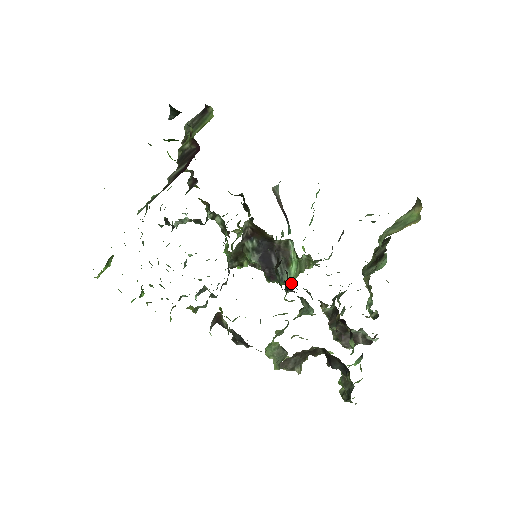
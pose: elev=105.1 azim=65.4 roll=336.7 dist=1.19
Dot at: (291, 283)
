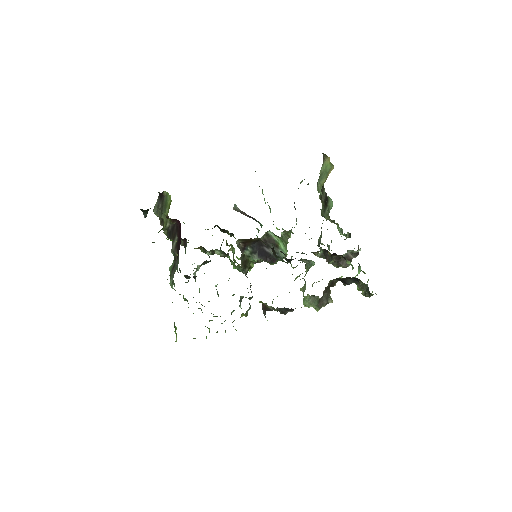
Dot at: (286, 255)
